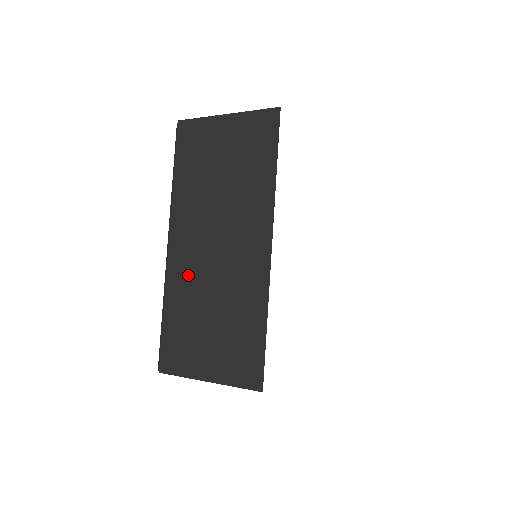
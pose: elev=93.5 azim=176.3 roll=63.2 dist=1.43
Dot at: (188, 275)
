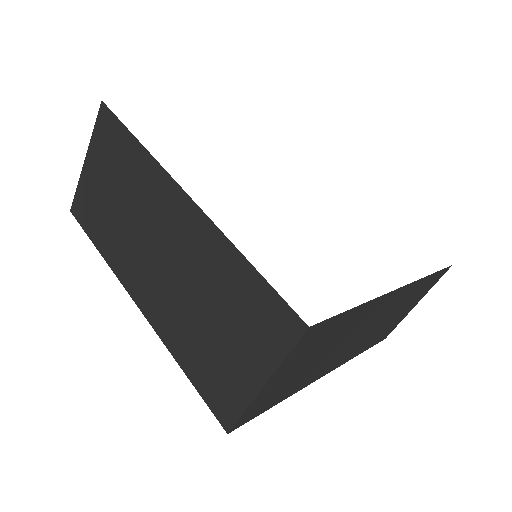
Dot at: (167, 310)
